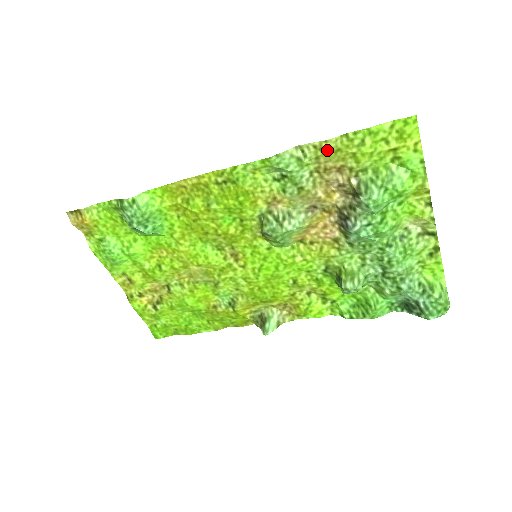
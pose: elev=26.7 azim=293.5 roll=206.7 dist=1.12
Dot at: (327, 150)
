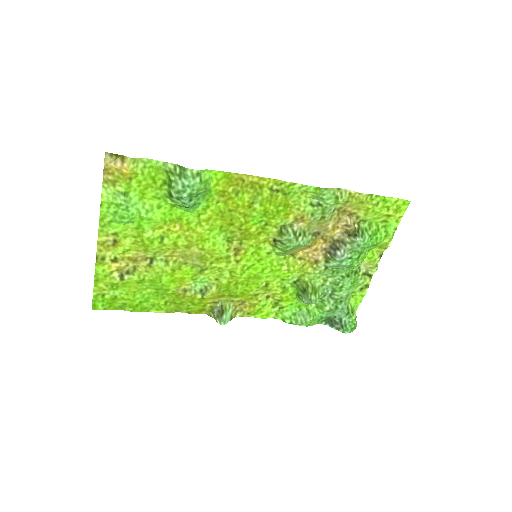
Dot at: (356, 199)
